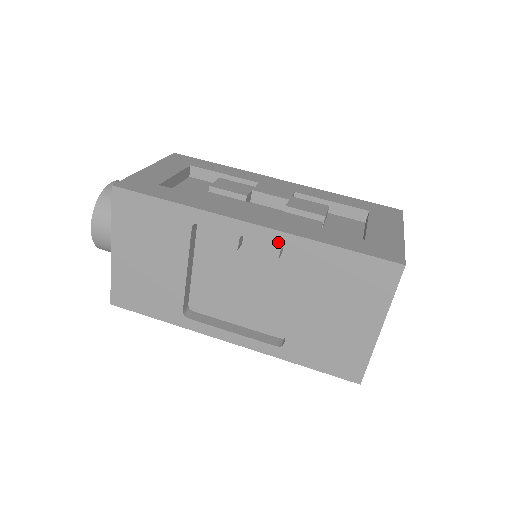
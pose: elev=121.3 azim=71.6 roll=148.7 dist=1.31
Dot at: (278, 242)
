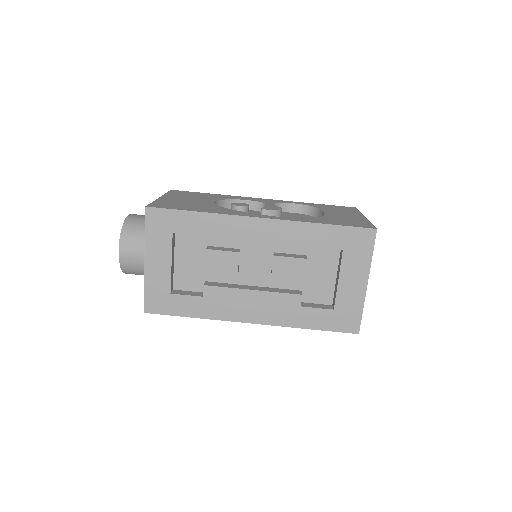
Dot at: occluded
